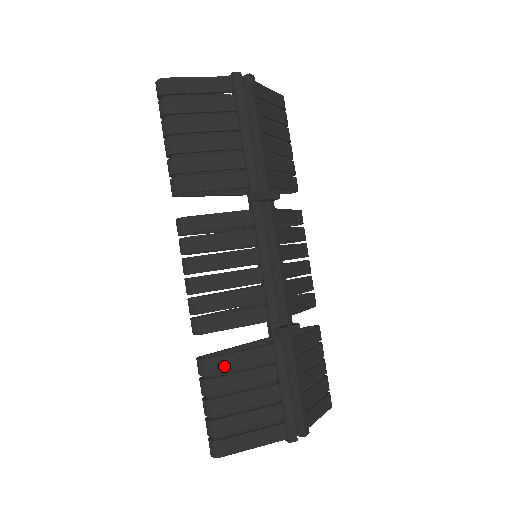
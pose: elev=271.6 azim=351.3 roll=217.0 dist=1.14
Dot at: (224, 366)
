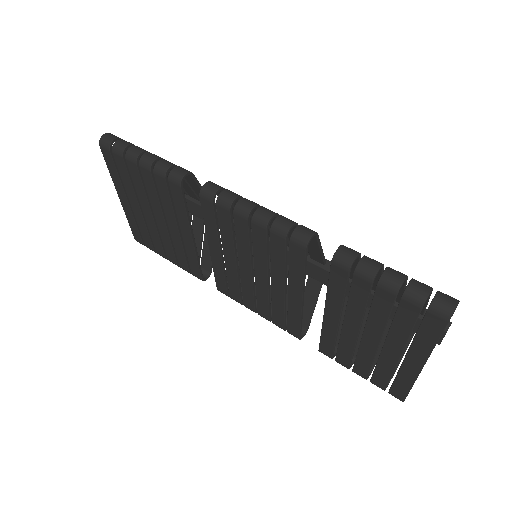
Dot at: occluded
